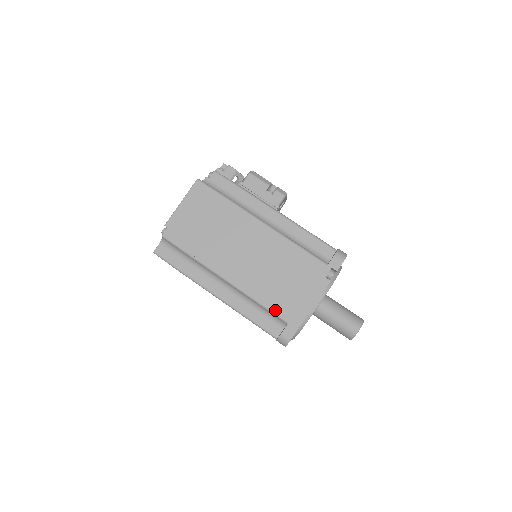
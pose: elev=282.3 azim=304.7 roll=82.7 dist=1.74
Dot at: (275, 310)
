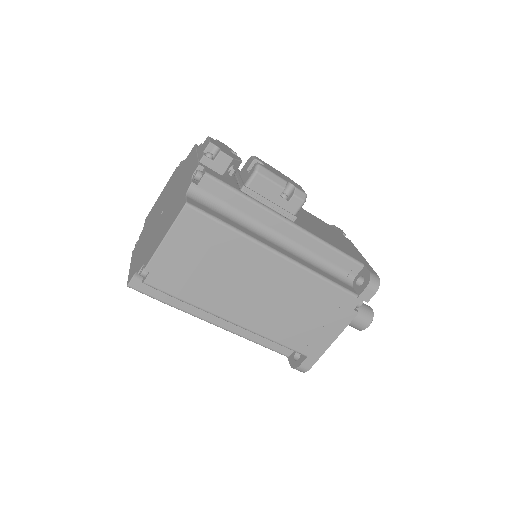
Dot at: (293, 347)
